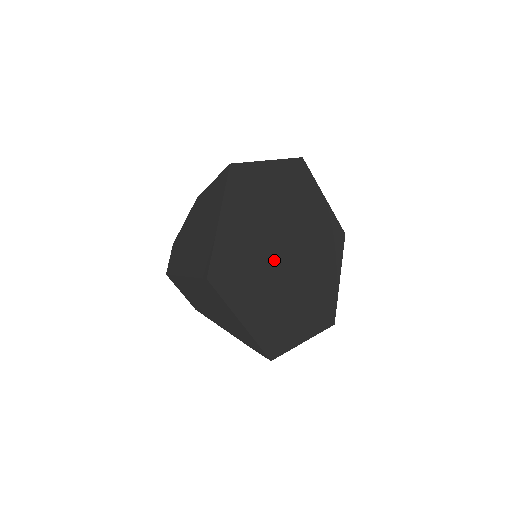
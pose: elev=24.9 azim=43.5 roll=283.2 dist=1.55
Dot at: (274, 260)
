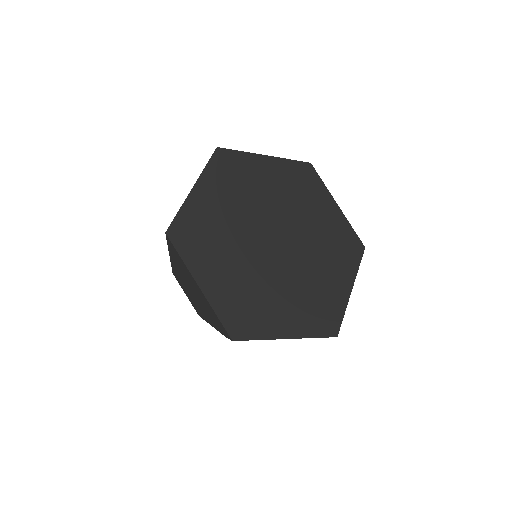
Dot at: (256, 242)
